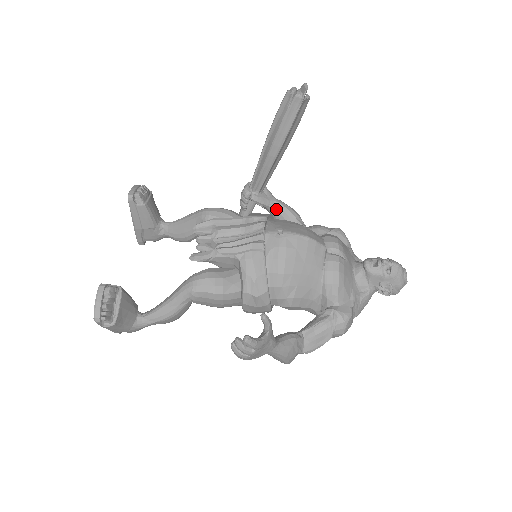
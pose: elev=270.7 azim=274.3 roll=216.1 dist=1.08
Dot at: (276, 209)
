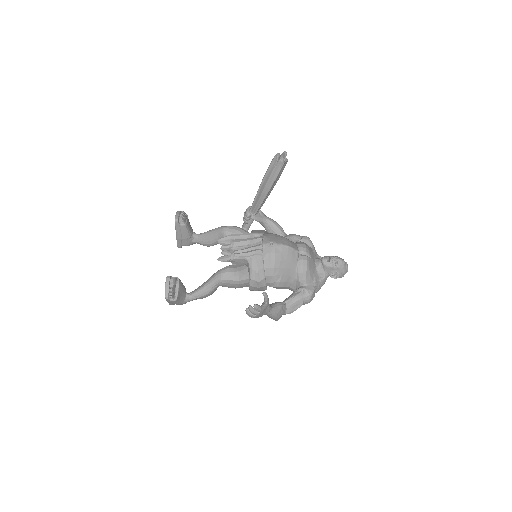
Dot at: (267, 224)
